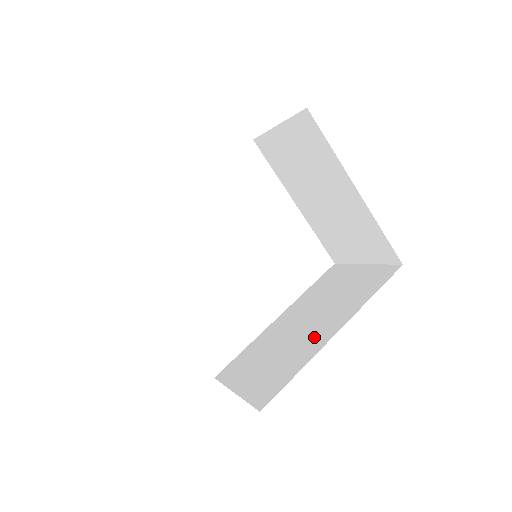
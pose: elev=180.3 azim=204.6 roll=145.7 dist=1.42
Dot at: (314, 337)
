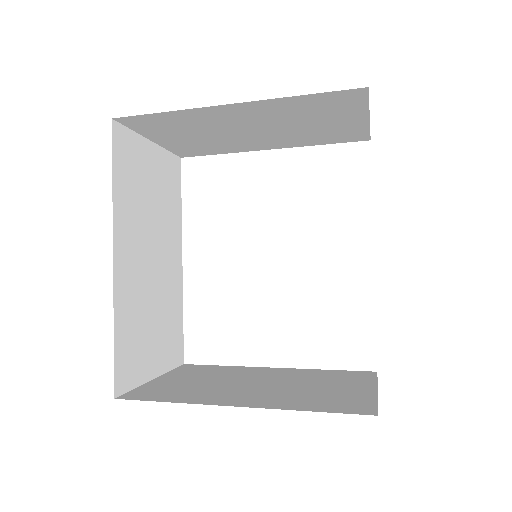
Dot at: occluded
